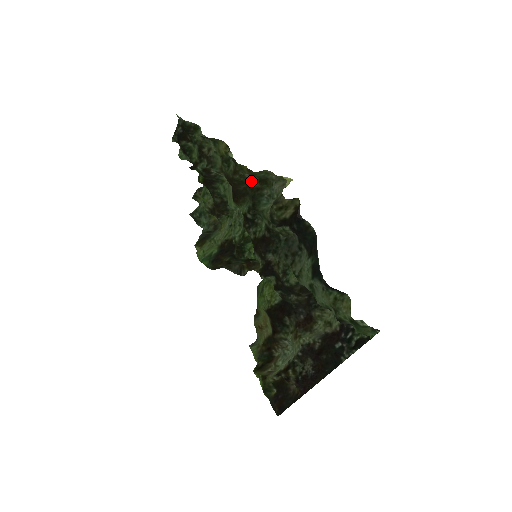
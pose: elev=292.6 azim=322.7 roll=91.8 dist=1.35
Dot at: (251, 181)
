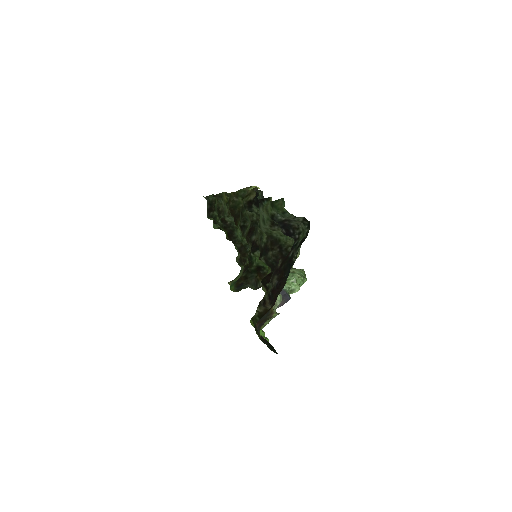
Dot at: (240, 203)
